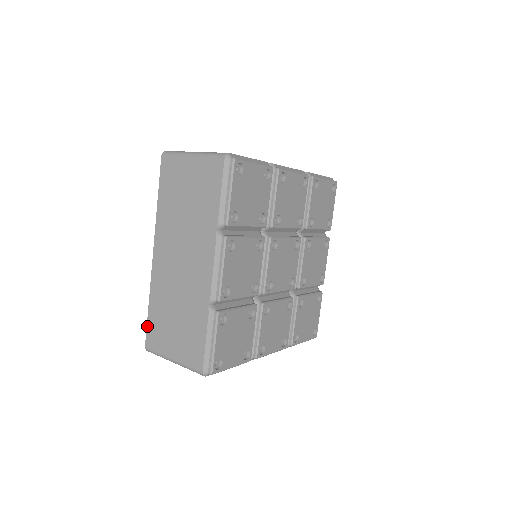
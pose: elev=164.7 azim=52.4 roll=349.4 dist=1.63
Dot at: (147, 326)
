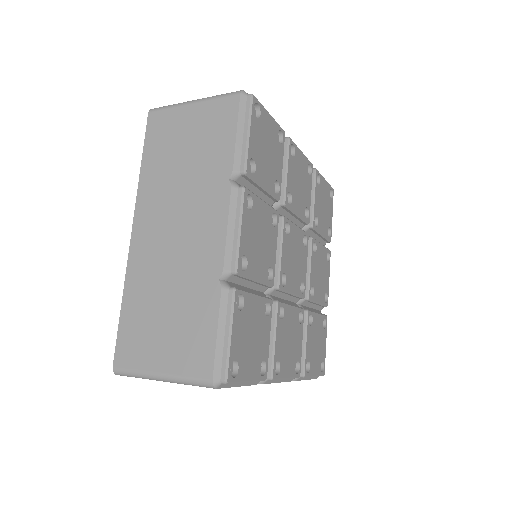
Dot at: (118, 334)
